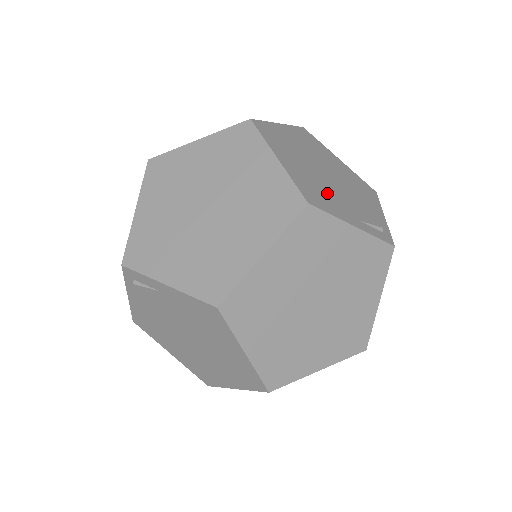
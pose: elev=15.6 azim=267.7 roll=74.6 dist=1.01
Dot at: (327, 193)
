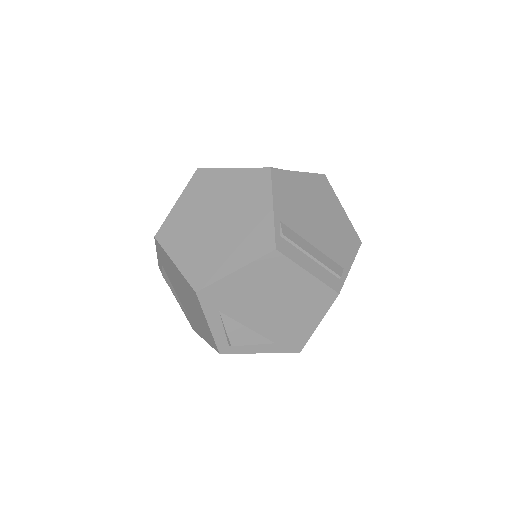
Dot at: occluded
